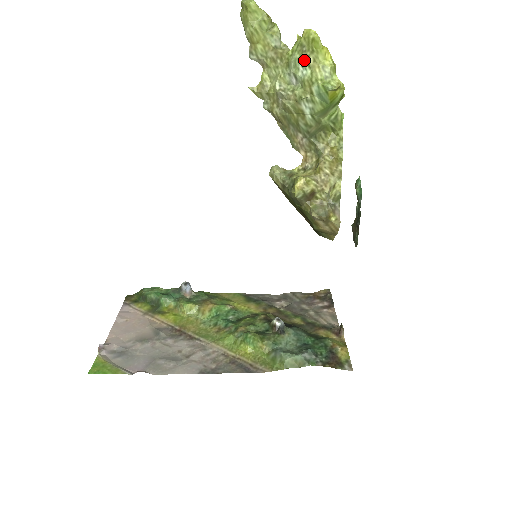
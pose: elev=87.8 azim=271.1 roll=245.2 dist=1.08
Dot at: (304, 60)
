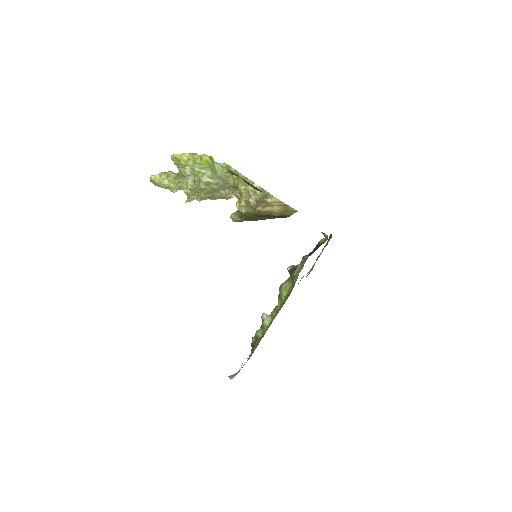
Dot at: (182, 167)
